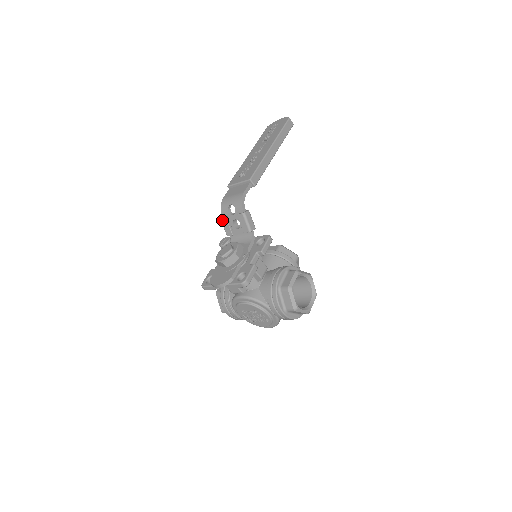
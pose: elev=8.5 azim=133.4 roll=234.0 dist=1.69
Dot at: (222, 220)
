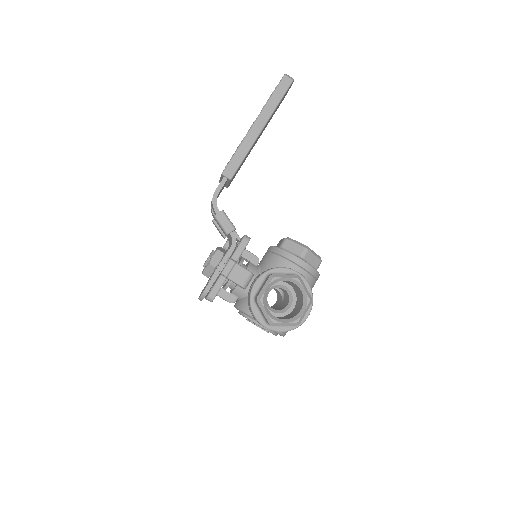
Dot at: (213, 223)
